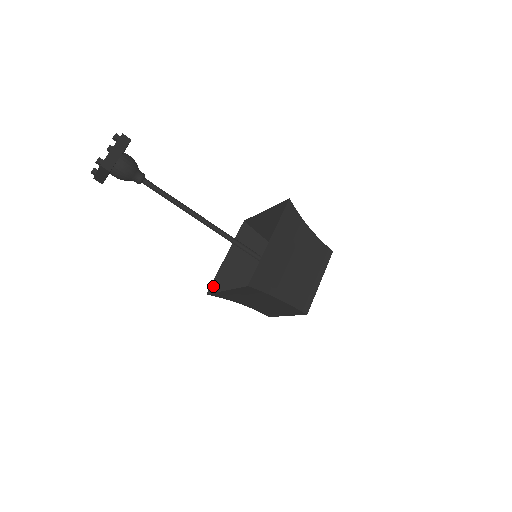
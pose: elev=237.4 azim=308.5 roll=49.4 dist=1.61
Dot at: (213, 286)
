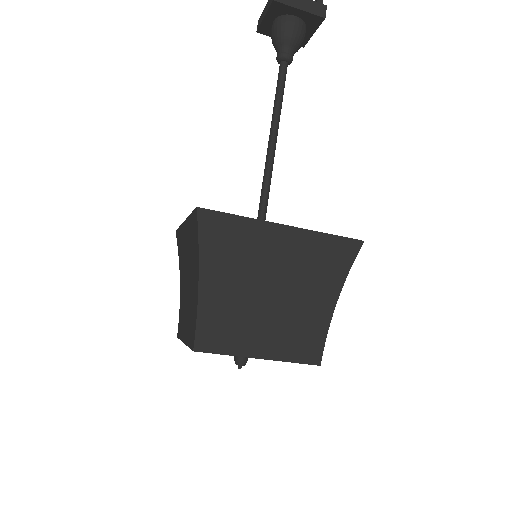
Dot at: (194, 215)
